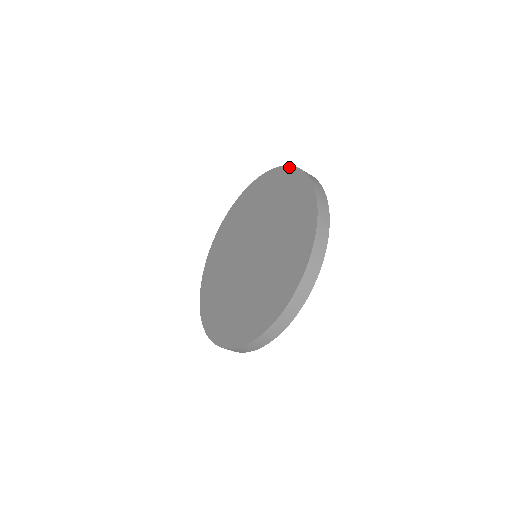
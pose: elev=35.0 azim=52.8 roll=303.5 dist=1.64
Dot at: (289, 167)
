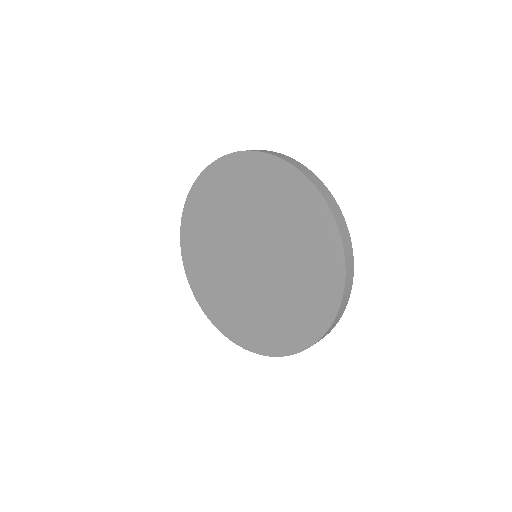
Dot at: (257, 153)
